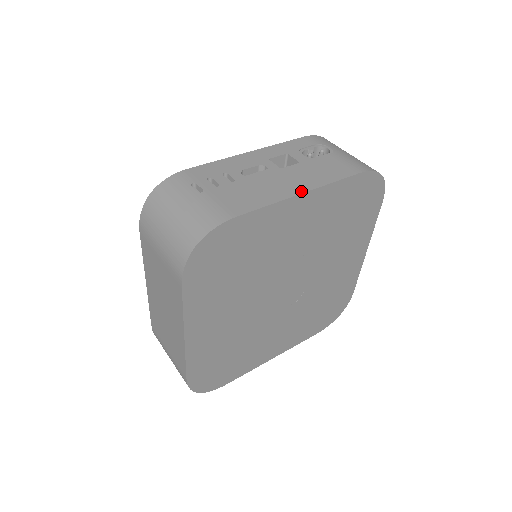
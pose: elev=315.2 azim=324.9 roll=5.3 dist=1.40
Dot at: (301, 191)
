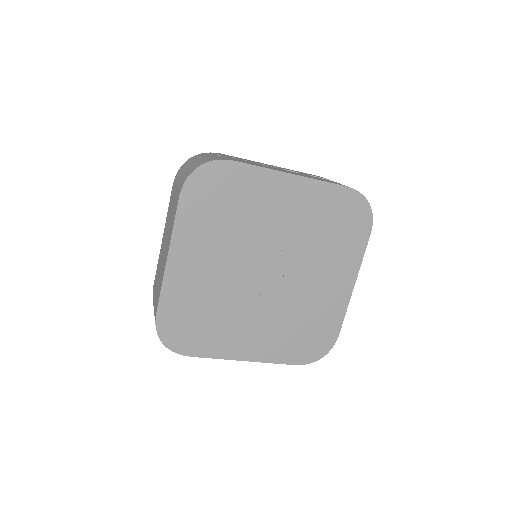
Dot at: (292, 173)
